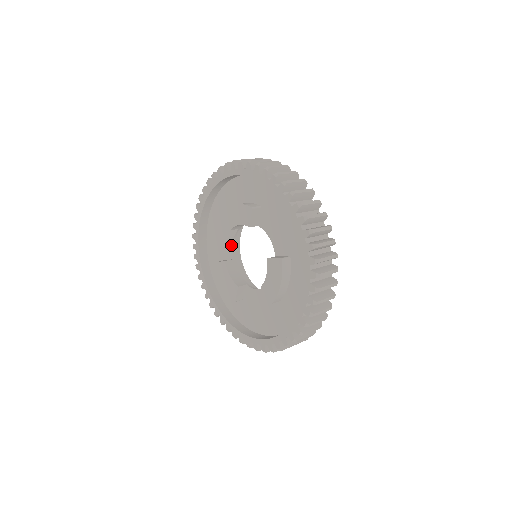
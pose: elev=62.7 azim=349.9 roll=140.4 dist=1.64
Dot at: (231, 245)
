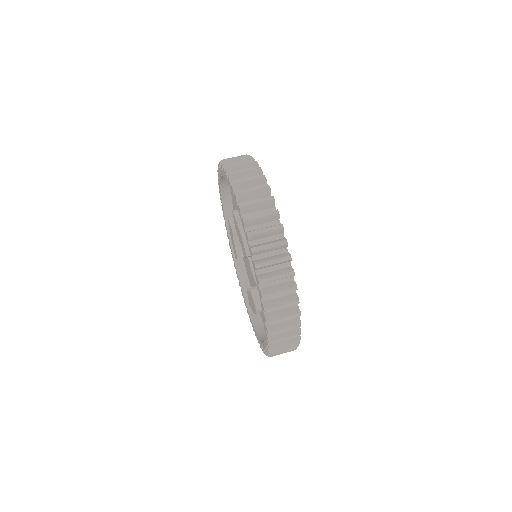
Dot at: (253, 278)
